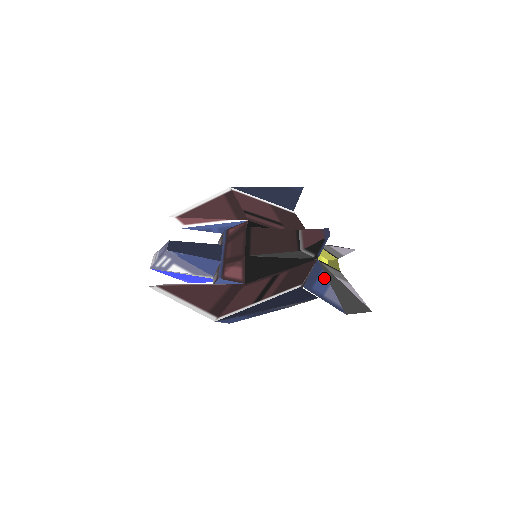
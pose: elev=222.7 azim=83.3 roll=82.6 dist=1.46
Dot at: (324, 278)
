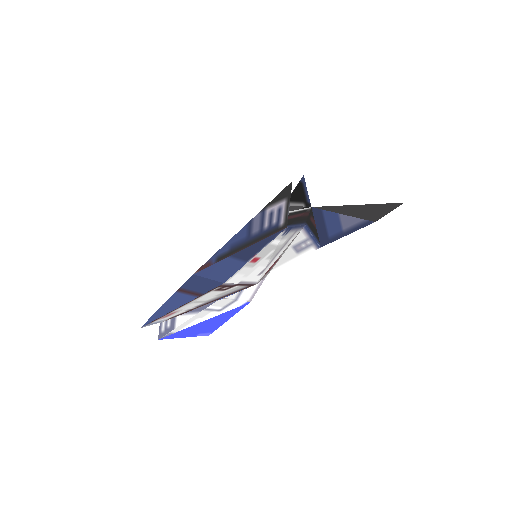
Dot at: (329, 215)
